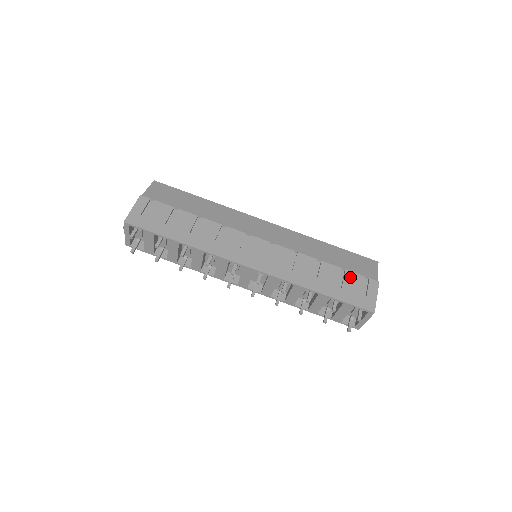
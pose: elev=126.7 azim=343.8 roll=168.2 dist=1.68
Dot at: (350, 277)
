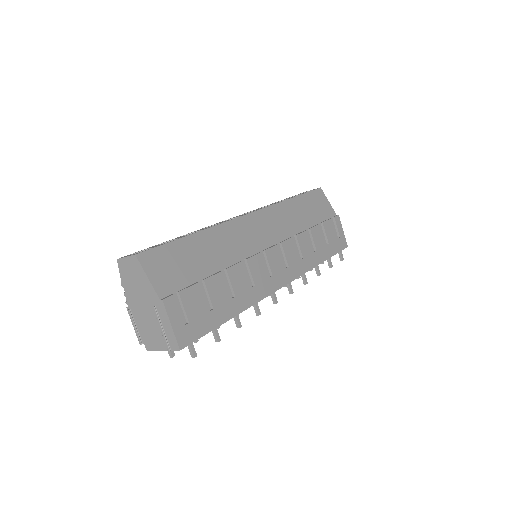
Dot at: (327, 228)
